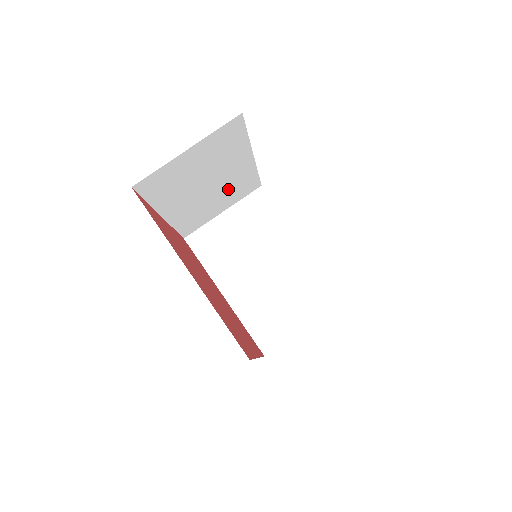
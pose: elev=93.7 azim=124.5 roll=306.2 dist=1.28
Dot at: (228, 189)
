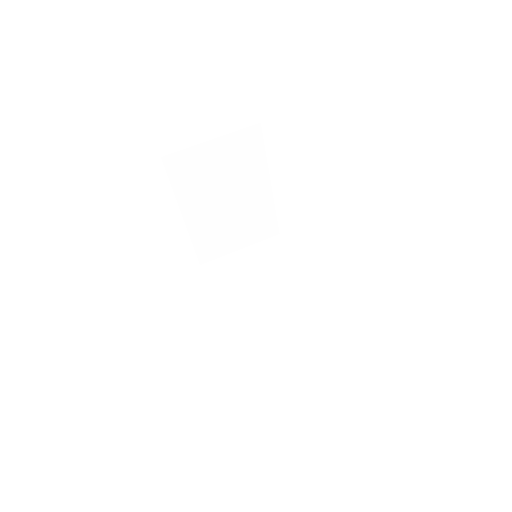
Dot at: (246, 218)
